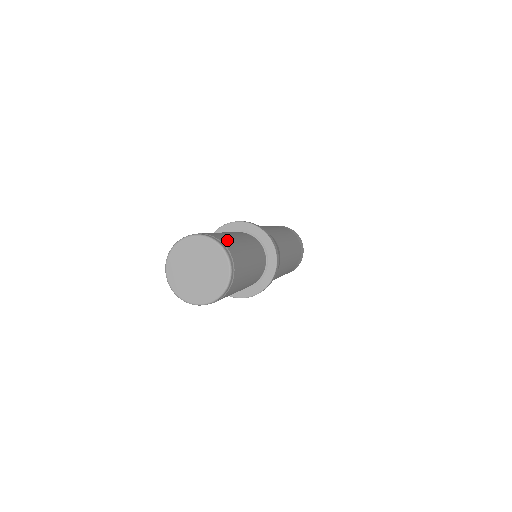
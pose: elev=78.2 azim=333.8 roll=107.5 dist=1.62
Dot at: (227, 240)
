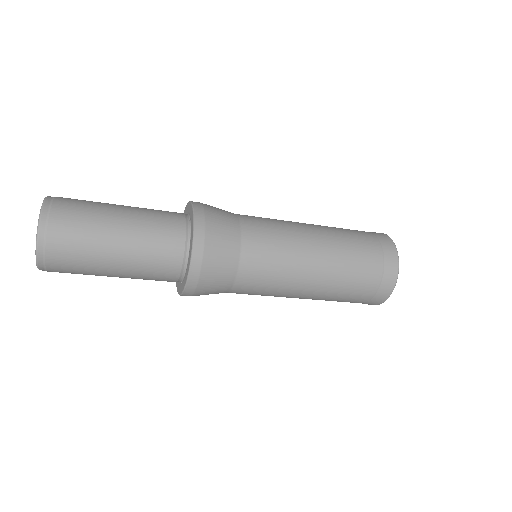
Dot at: (77, 200)
